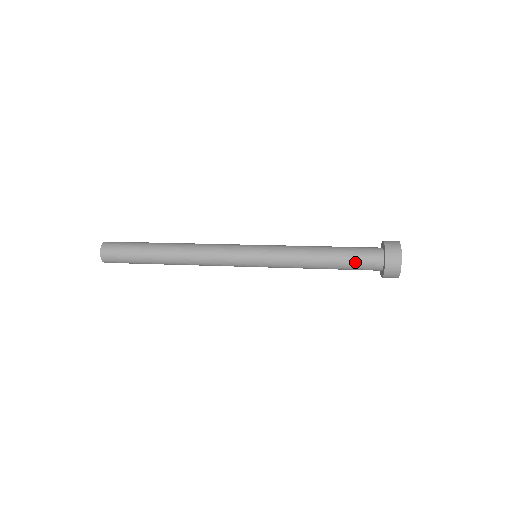
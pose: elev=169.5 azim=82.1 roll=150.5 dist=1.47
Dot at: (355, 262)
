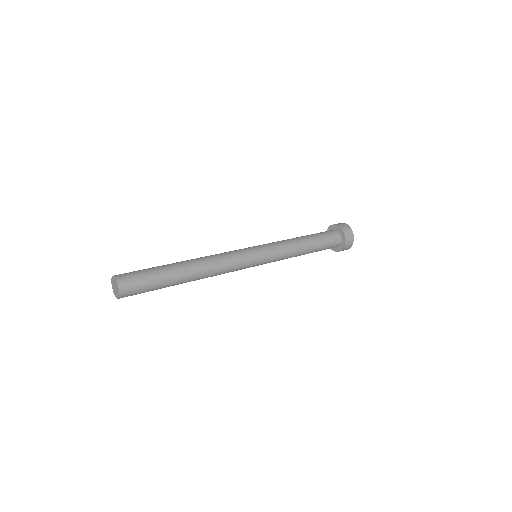
Dot at: (326, 241)
